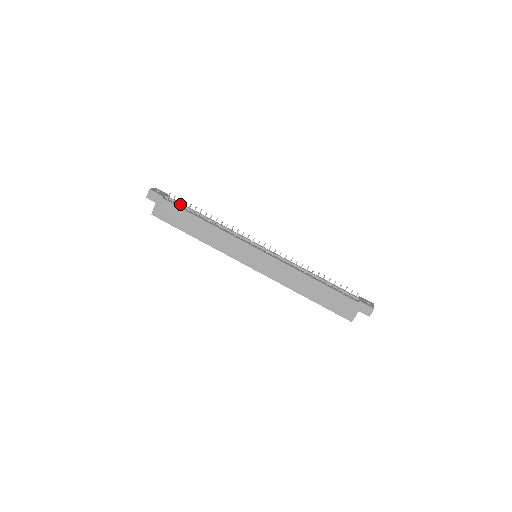
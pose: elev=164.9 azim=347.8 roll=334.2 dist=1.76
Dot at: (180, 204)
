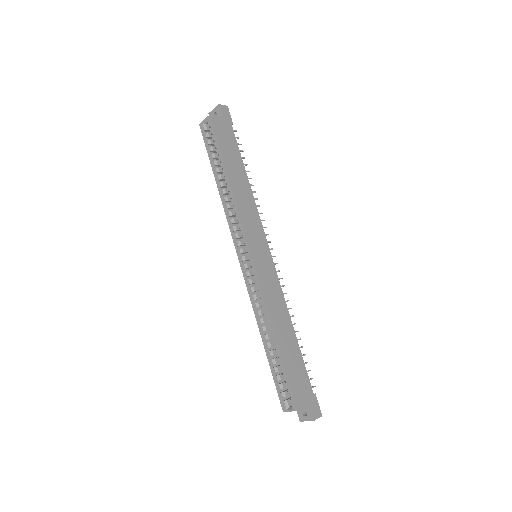
Dot at: occluded
